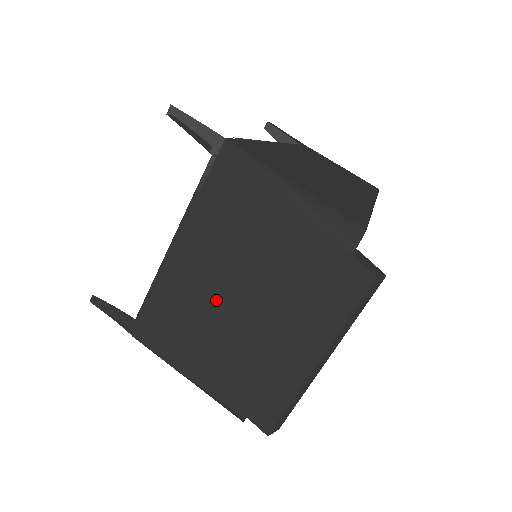
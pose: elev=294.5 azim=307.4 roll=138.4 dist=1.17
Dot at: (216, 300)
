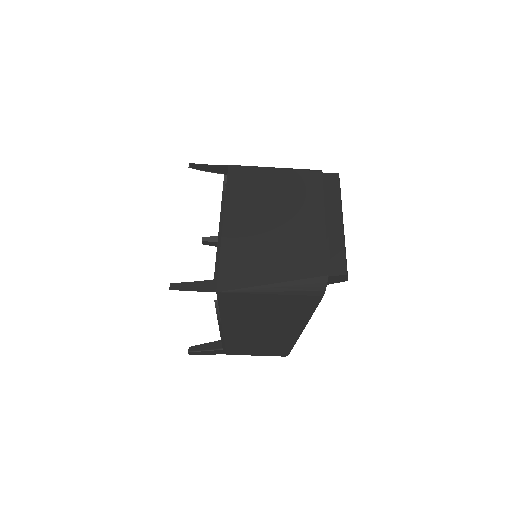
Dot at: (267, 230)
